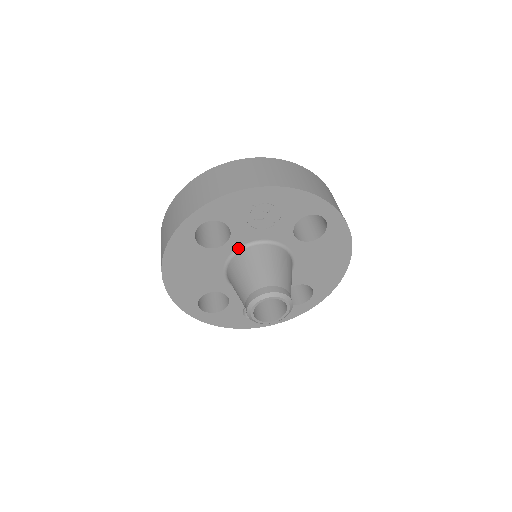
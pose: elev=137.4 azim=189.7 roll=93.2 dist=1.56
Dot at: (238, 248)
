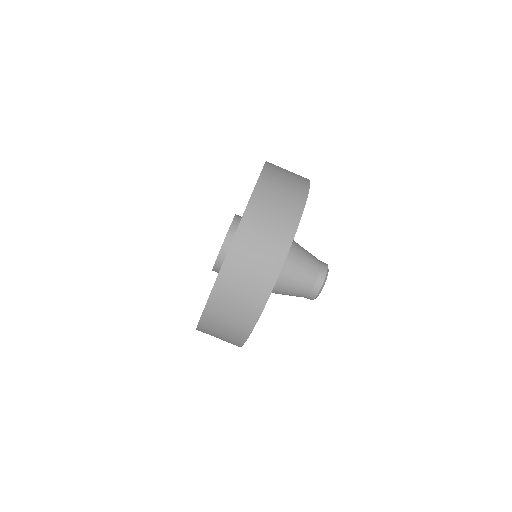
Dot at: occluded
